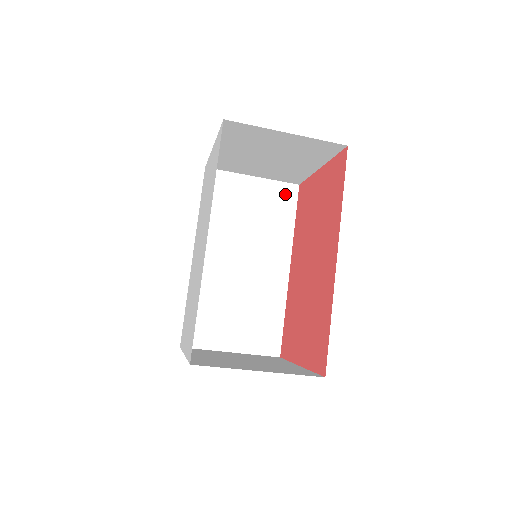
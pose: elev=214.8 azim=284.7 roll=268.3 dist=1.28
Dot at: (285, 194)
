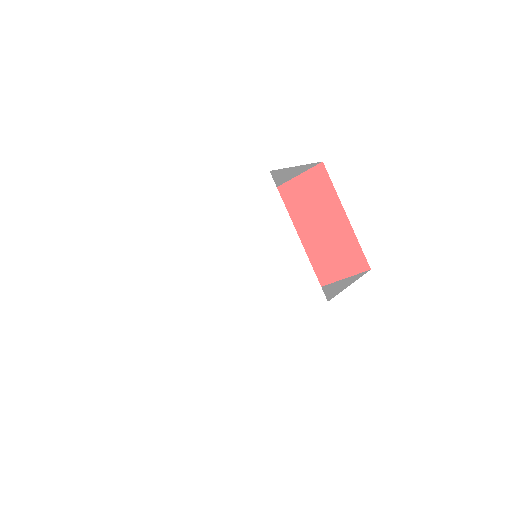
Dot at: (306, 168)
